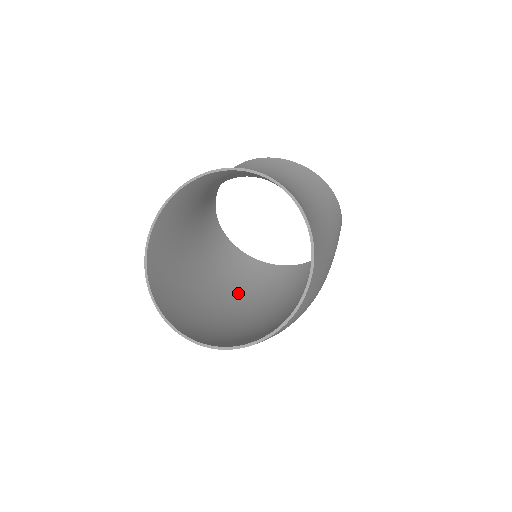
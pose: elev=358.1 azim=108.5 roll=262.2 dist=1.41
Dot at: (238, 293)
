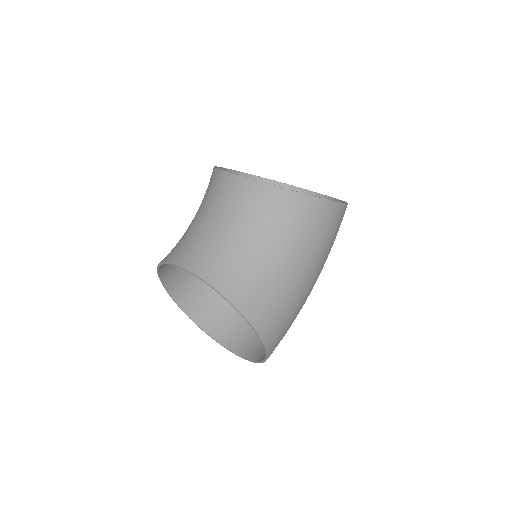
Dot at: occluded
